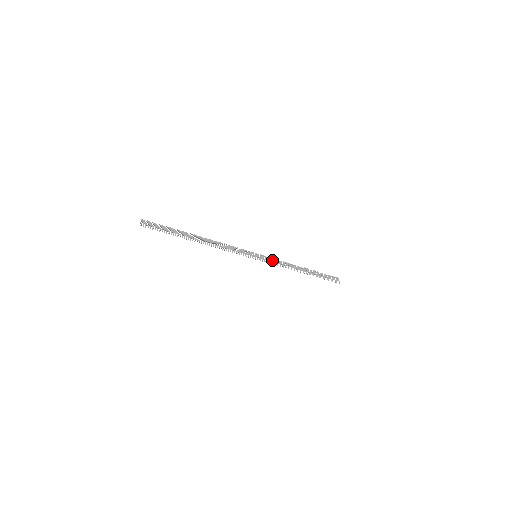
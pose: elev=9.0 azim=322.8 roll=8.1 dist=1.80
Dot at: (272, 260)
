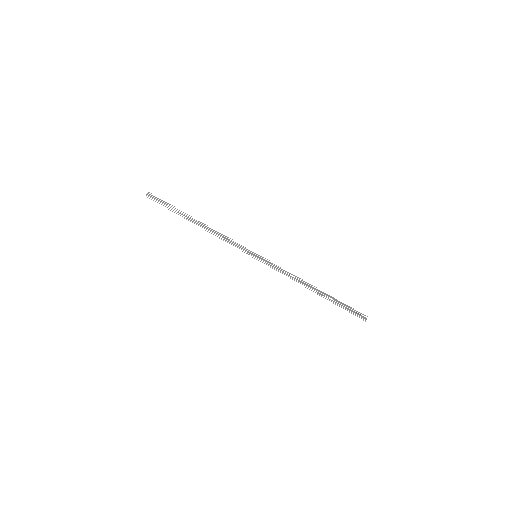
Dot at: (275, 266)
